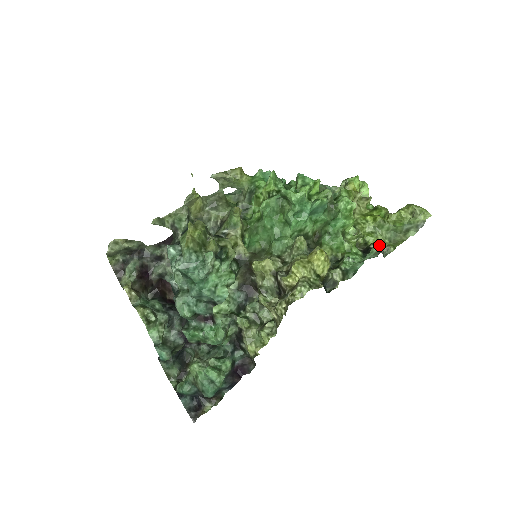
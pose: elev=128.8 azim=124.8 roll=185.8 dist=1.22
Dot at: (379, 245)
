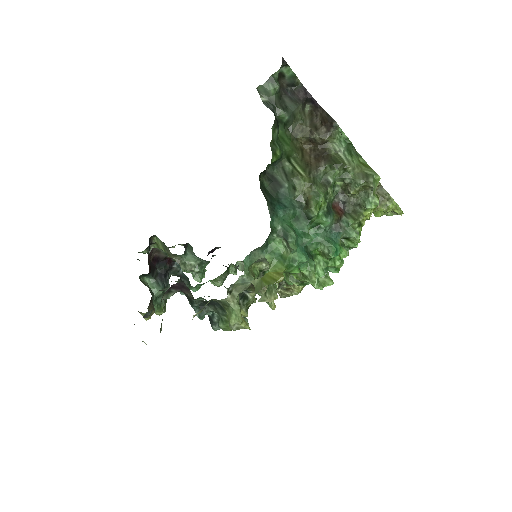
Dot at: occluded
